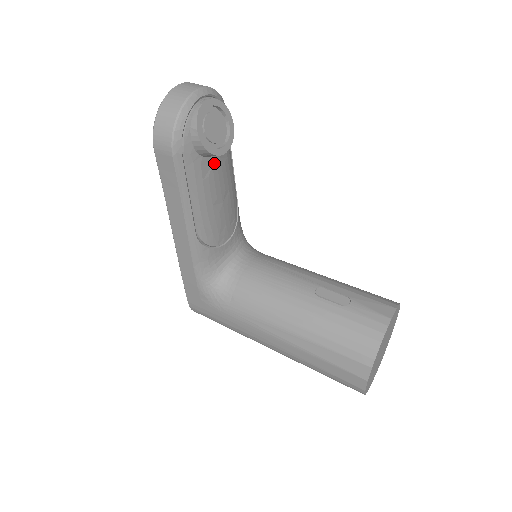
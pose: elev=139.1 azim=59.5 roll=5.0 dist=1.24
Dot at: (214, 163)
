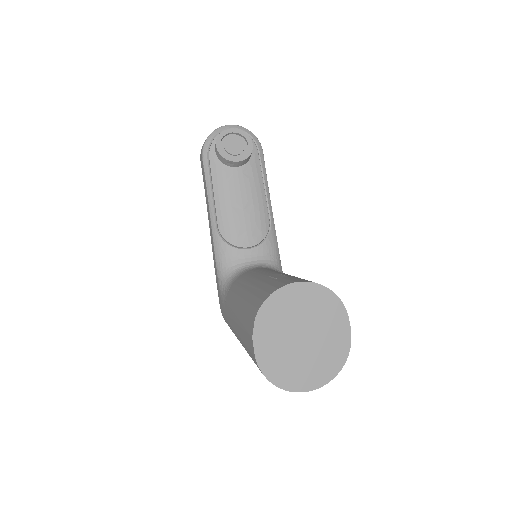
Dot at: (235, 174)
